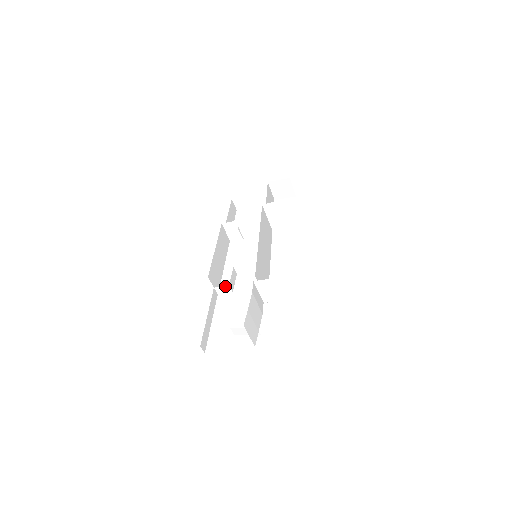
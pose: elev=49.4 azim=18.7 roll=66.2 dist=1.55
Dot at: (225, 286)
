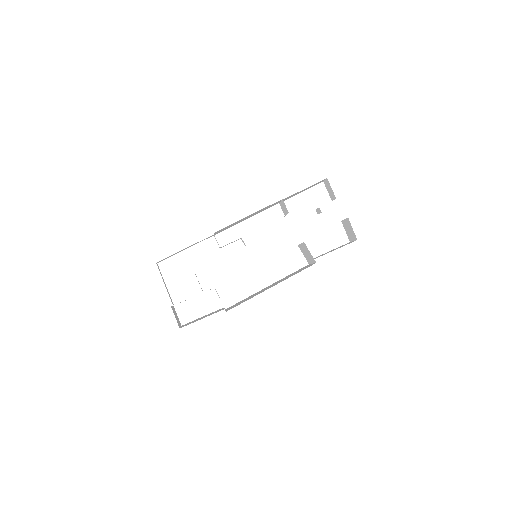
Dot at: occluded
